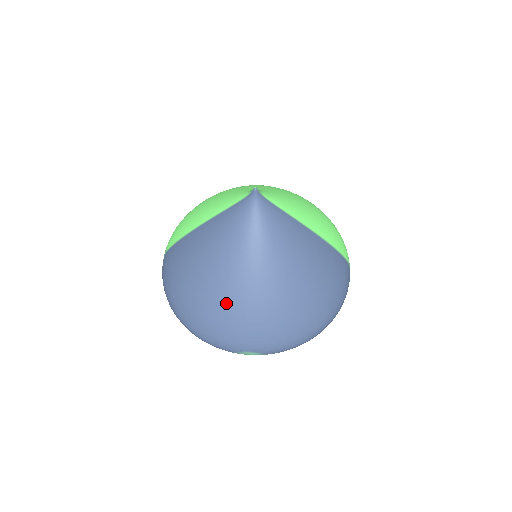
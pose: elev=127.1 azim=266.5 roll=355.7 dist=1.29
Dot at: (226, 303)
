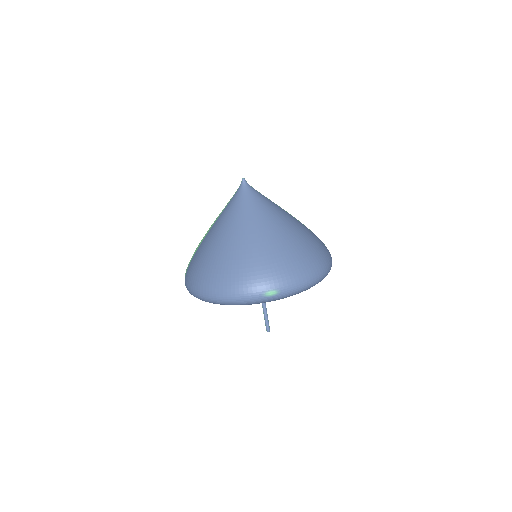
Dot at: (242, 253)
